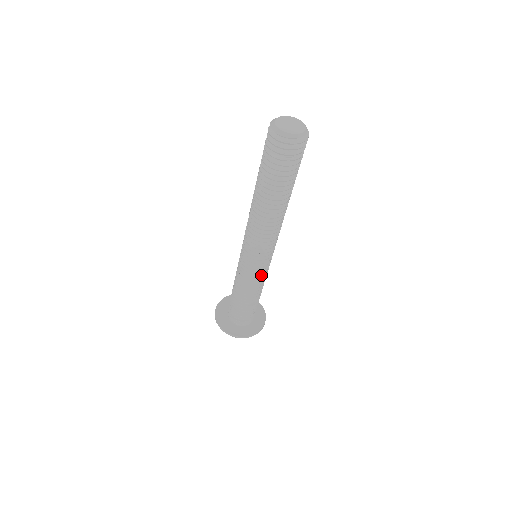
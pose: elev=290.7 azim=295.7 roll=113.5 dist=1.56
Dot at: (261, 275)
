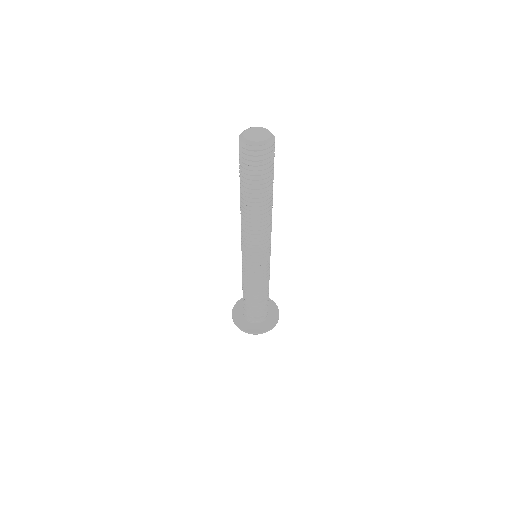
Dot at: (263, 272)
